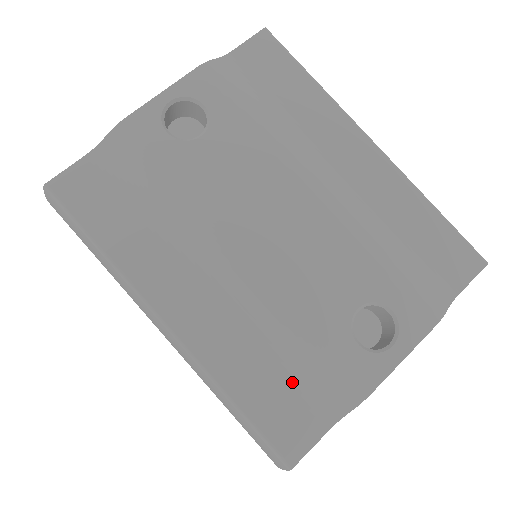
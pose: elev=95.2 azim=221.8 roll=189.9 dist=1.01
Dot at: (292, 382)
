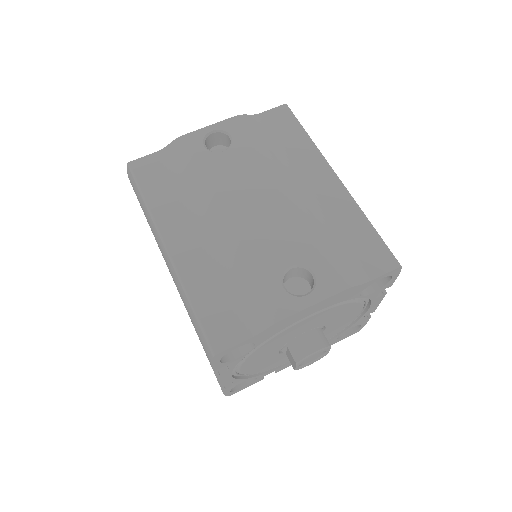
Dot at: (233, 303)
